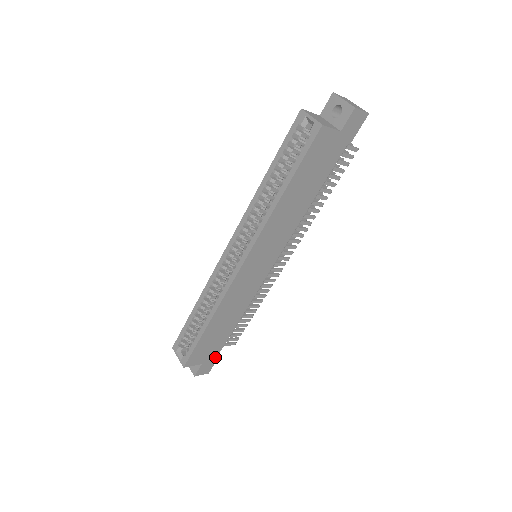
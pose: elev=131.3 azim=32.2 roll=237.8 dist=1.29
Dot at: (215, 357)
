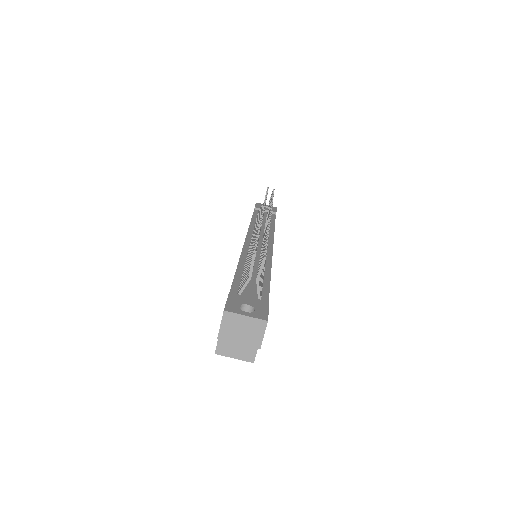
Dot at: occluded
